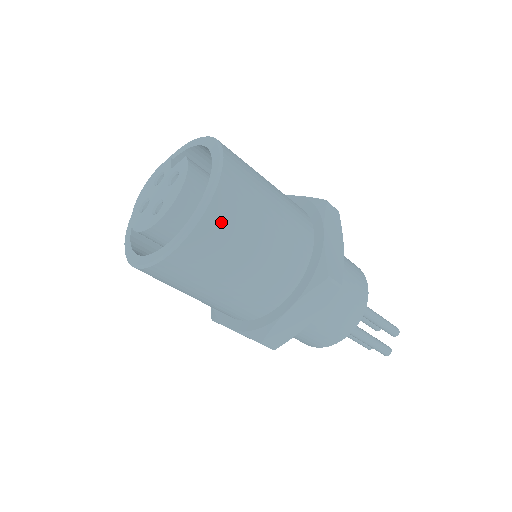
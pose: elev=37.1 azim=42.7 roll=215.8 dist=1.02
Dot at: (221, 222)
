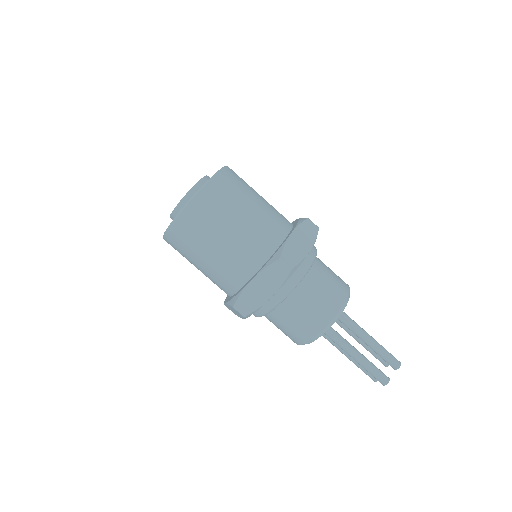
Dot at: (205, 205)
